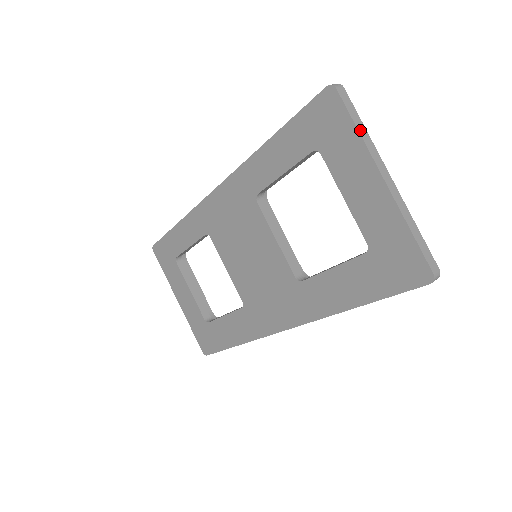
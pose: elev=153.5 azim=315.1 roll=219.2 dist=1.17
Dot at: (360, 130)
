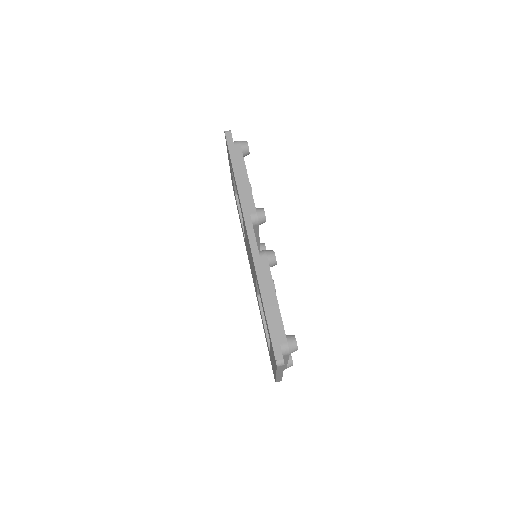
Dot at: (278, 371)
